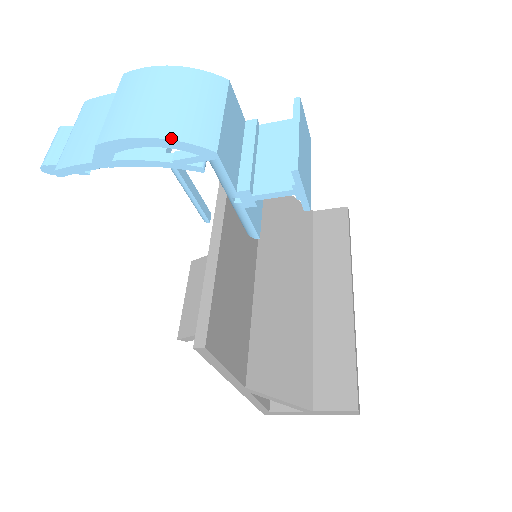
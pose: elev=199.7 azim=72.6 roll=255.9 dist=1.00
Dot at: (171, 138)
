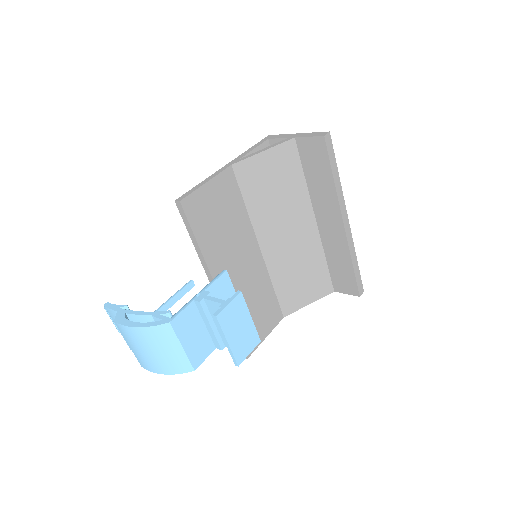
Dot at: (170, 374)
